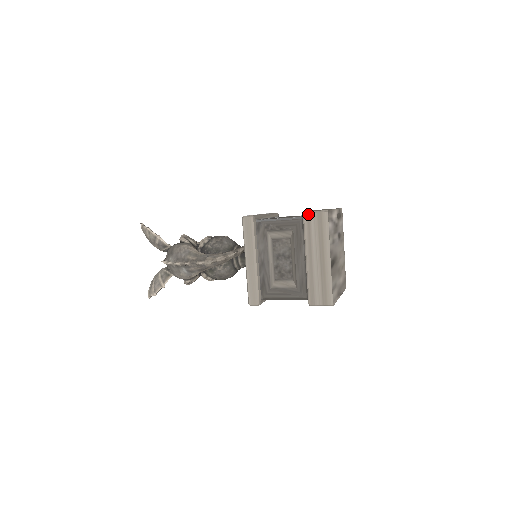
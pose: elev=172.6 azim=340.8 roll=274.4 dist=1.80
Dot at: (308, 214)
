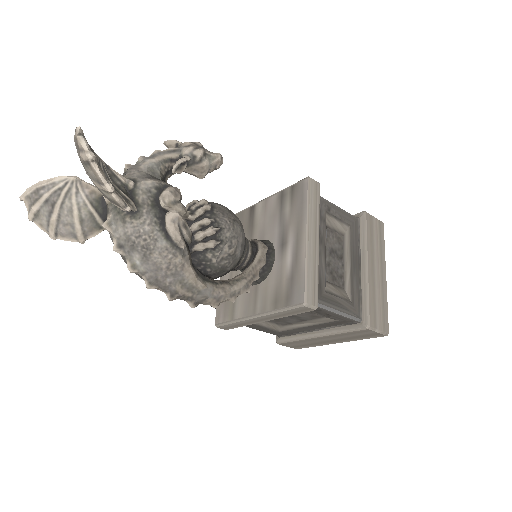
Dot at: (370, 331)
